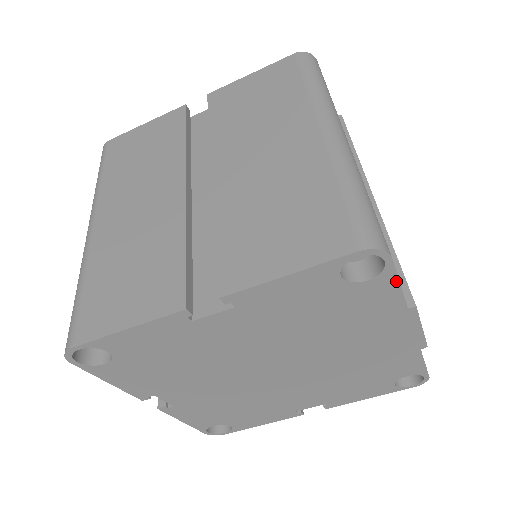
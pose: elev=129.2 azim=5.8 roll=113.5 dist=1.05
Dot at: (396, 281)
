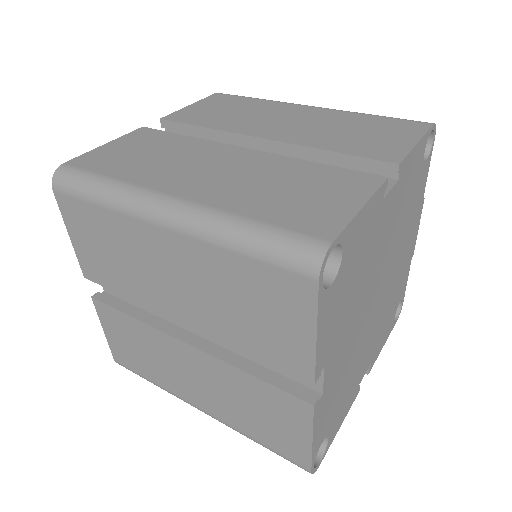
Dot at: (429, 164)
